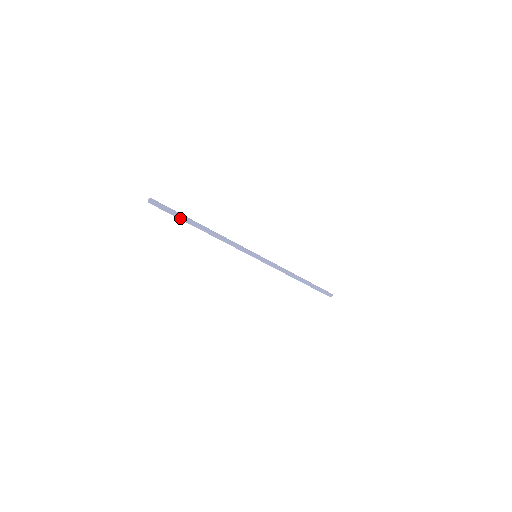
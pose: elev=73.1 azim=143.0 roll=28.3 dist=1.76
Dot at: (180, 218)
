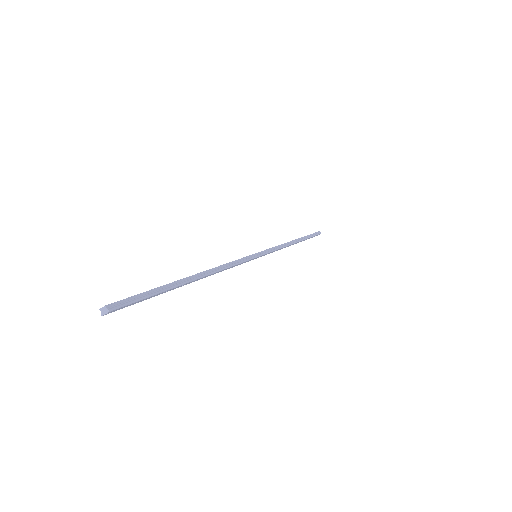
Dot at: (159, 294)
